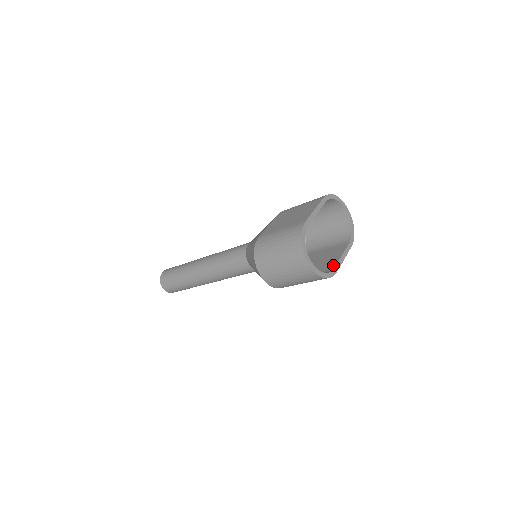
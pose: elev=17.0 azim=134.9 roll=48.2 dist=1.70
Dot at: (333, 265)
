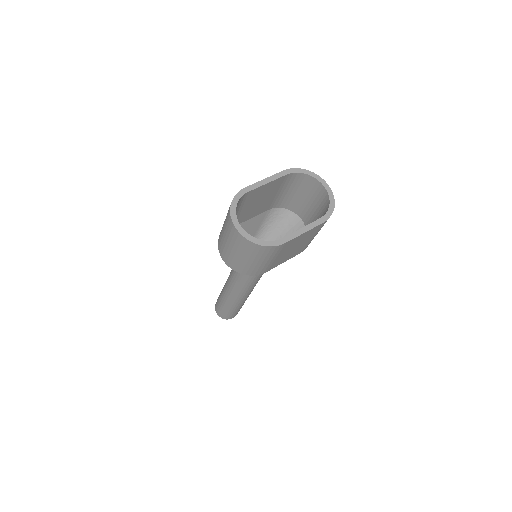
Dot at: (285, 237)
